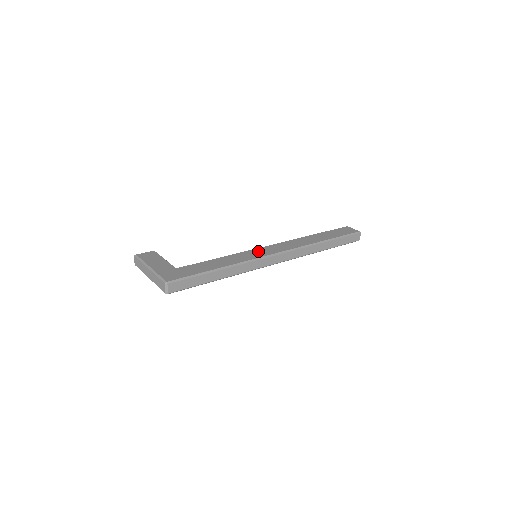
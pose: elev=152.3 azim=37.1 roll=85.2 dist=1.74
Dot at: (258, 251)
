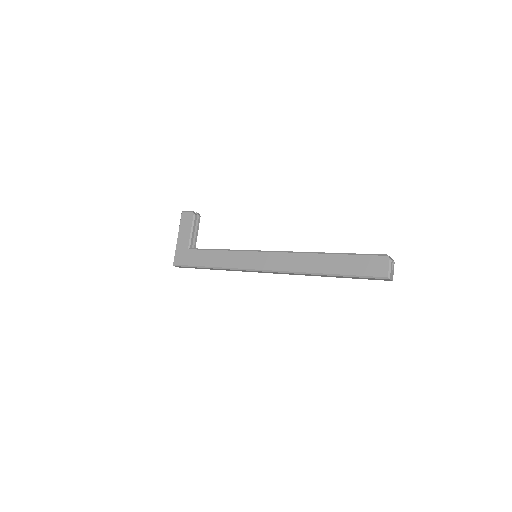
Dot at: (252, 257)
